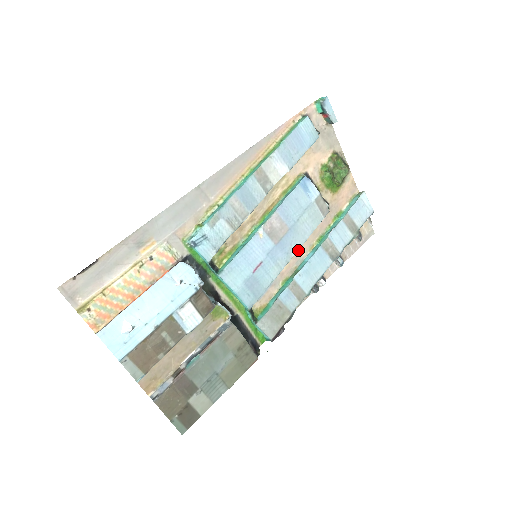
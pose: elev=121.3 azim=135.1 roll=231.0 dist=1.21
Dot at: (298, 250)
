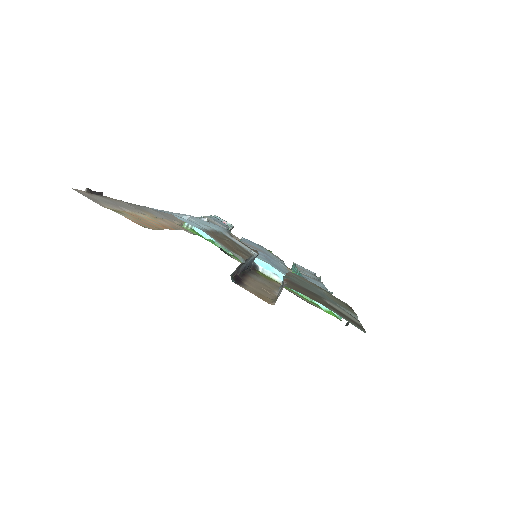
Dot at: occluded
